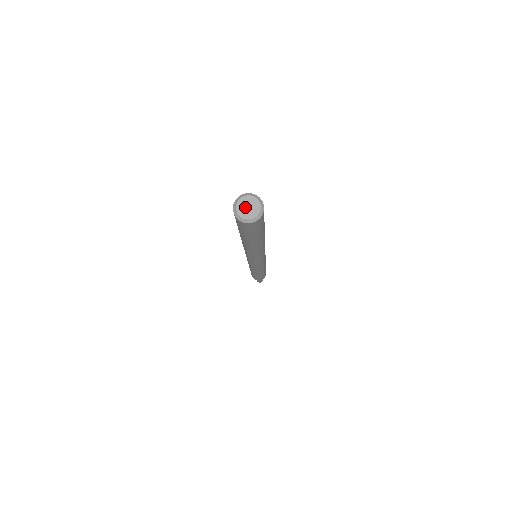
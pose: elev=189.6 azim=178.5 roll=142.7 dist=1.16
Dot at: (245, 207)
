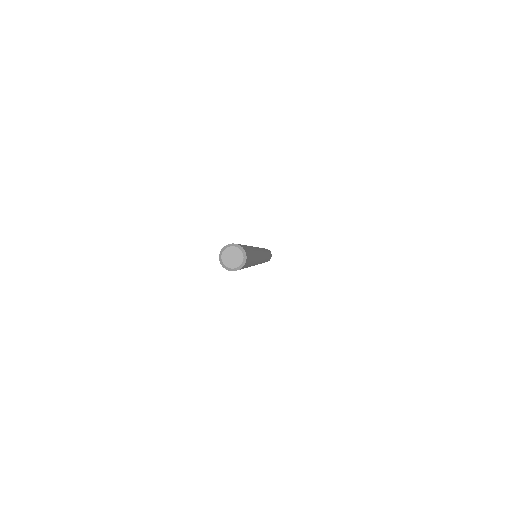
Dot at: (230, 259)
